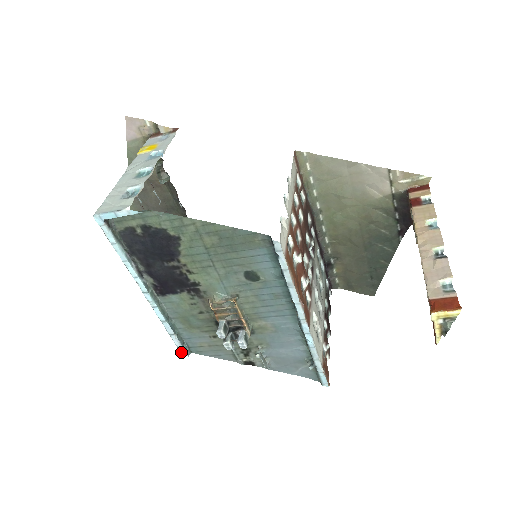
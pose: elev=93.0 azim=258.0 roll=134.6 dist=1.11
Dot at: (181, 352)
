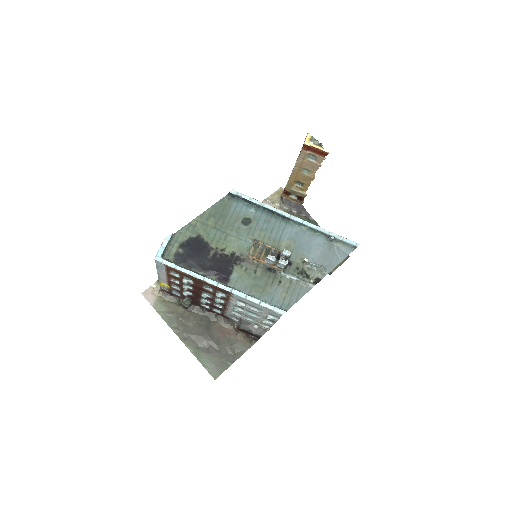
Dot at: (279, 313)
